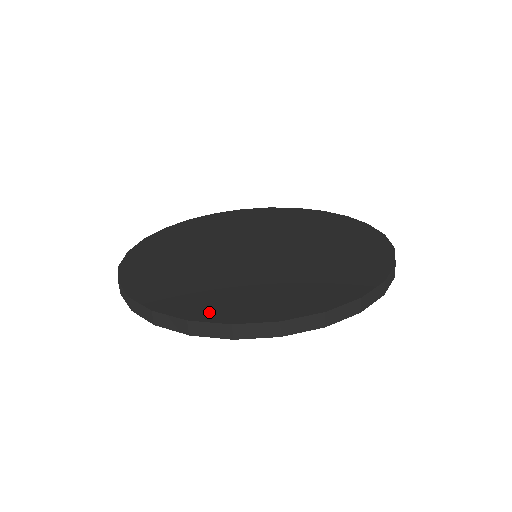
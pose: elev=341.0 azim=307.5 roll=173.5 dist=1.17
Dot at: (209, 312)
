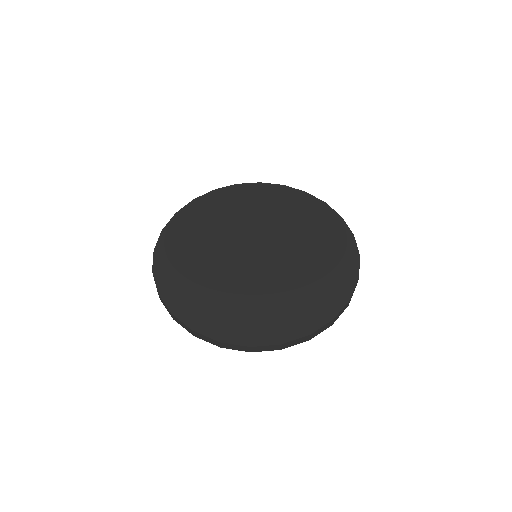
Dot at: (288, 331)
